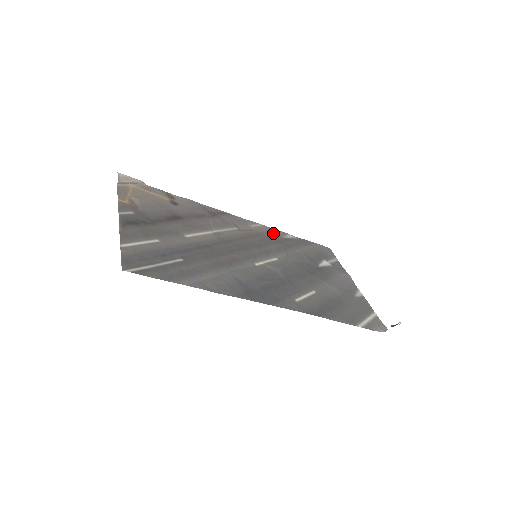
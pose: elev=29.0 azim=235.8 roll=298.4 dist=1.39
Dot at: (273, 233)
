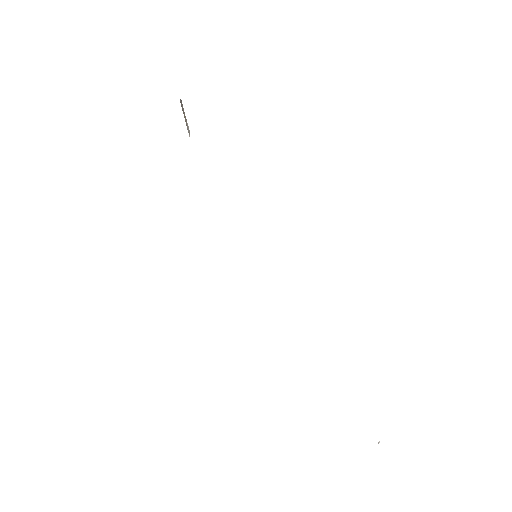
Dot at: occluded
